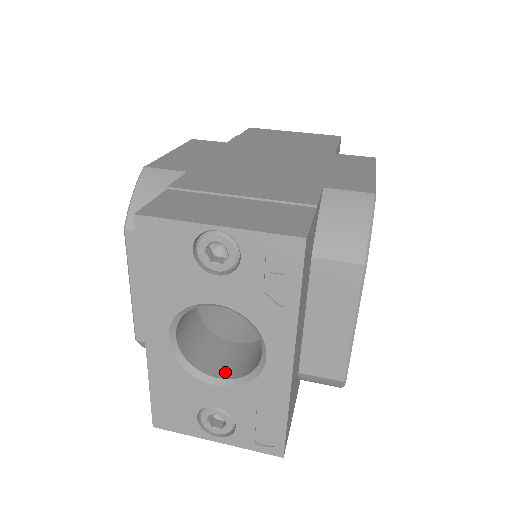
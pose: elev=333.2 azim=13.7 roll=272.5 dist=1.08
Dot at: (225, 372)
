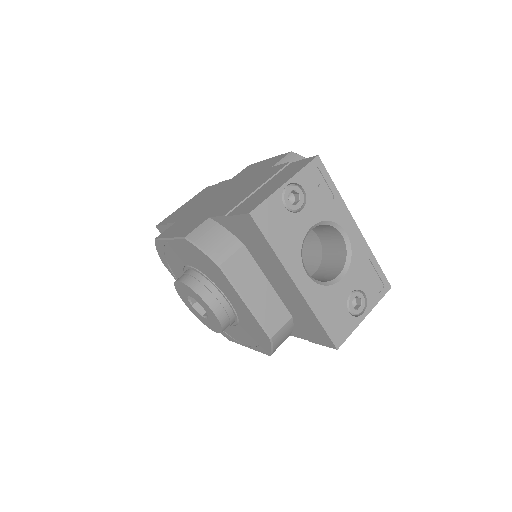
Dot at: (336, 273)
